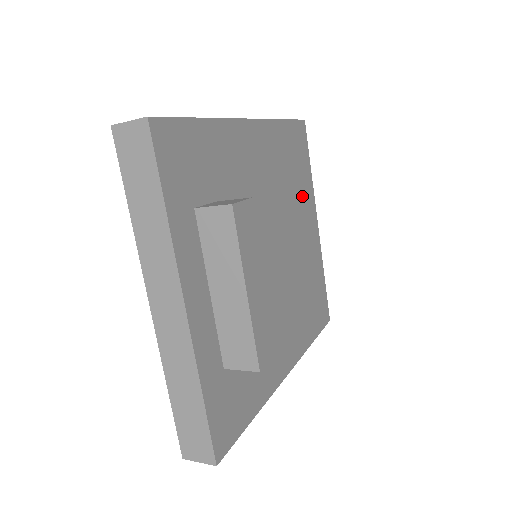
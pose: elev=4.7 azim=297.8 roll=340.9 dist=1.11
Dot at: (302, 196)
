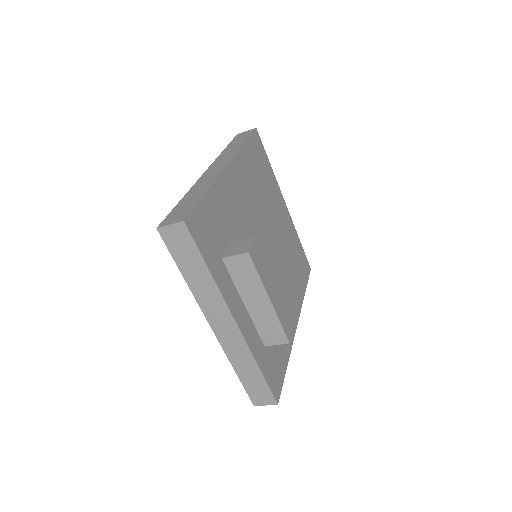
Dot at: (271, 191)
